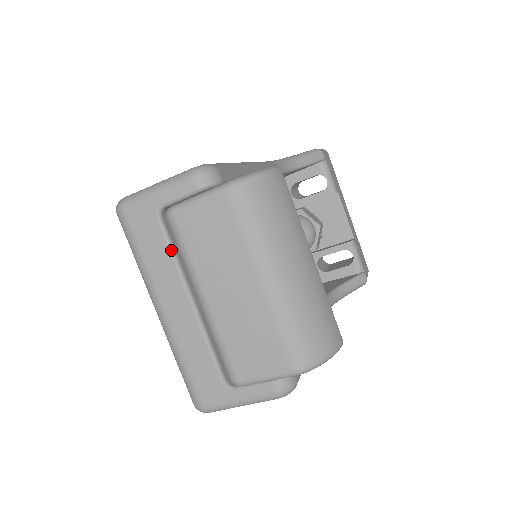
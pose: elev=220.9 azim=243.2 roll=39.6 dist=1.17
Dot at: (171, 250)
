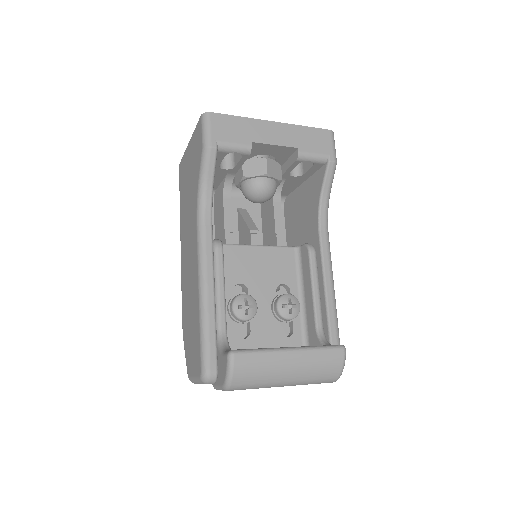
Dot at: occluded
